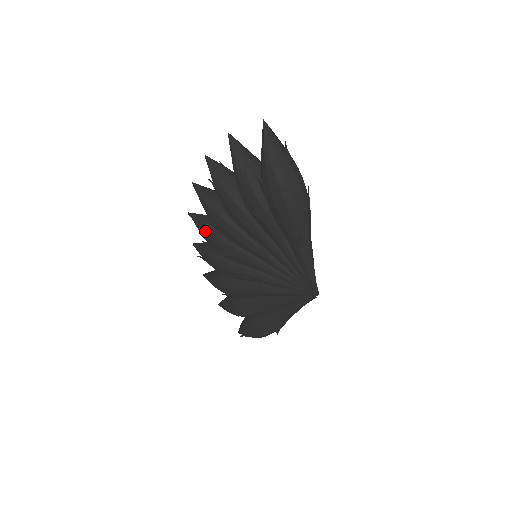
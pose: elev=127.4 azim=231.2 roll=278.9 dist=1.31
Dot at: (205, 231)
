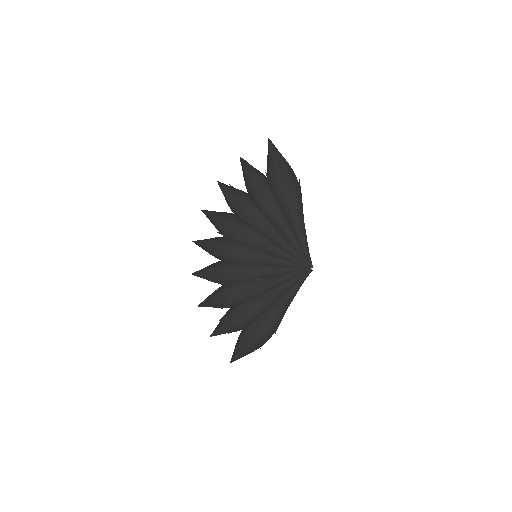
Dot at: (212, 243)
